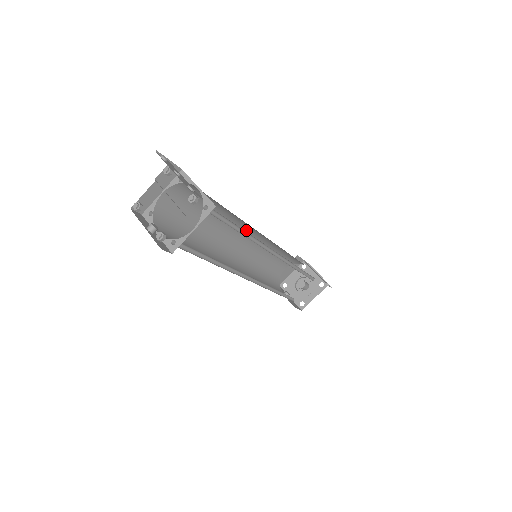
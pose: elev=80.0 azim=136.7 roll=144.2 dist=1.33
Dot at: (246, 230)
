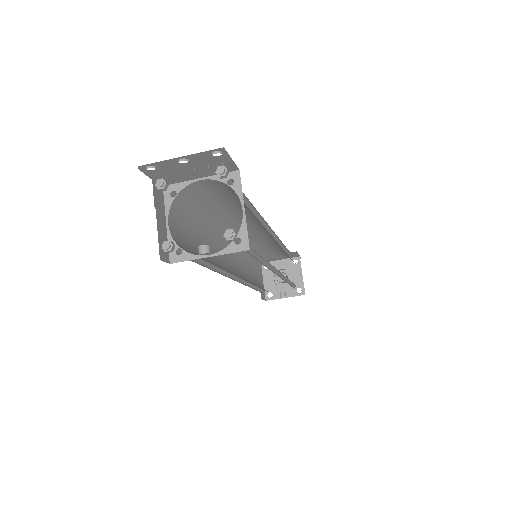
Dot at: occluded
